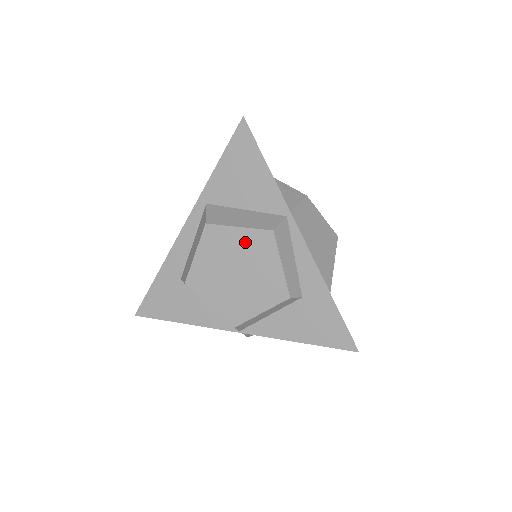
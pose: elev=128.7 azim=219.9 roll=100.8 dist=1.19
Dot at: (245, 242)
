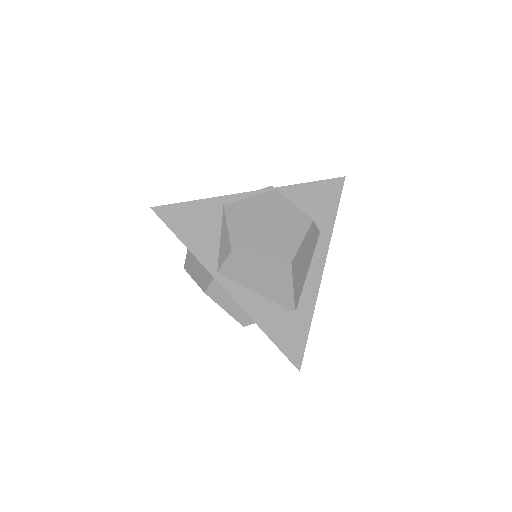
Dot at: occluded
